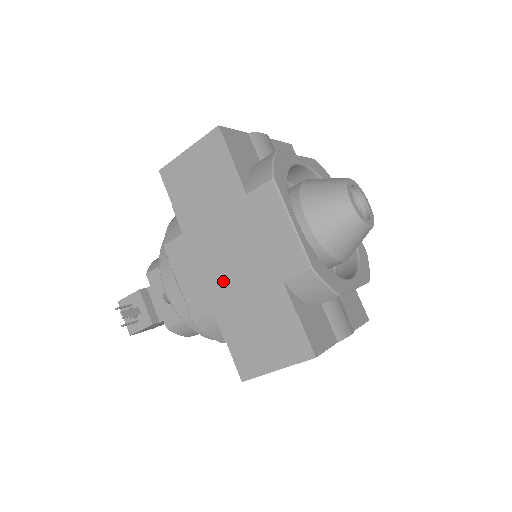
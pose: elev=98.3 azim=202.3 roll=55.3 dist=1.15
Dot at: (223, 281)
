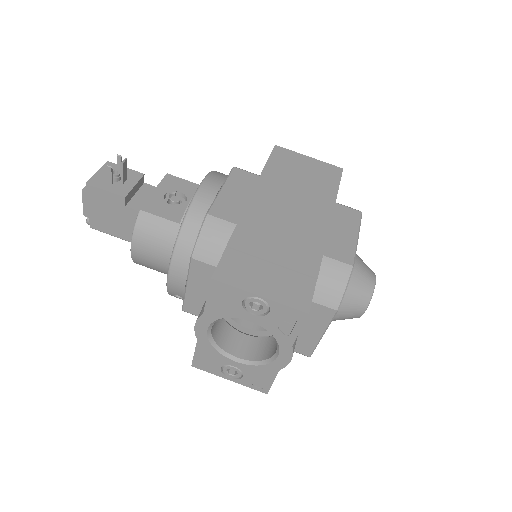
Dot at: (268, 218)
